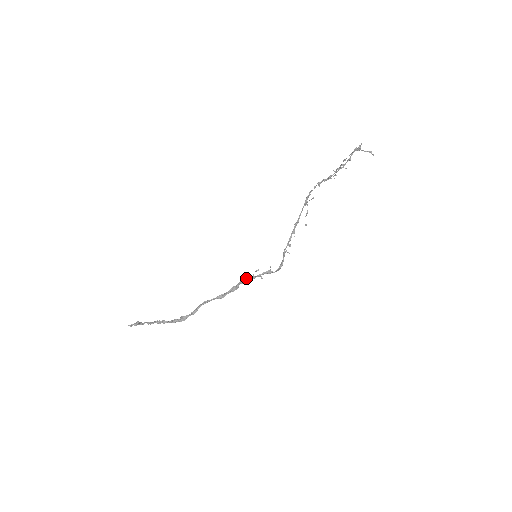
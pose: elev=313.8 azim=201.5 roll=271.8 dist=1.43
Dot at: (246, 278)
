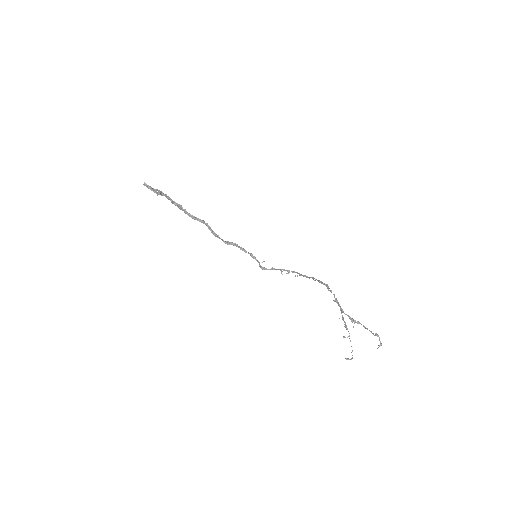
Dot at: (241, 248)
